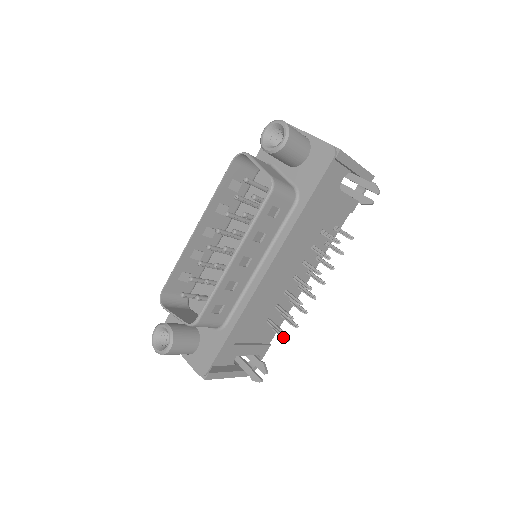
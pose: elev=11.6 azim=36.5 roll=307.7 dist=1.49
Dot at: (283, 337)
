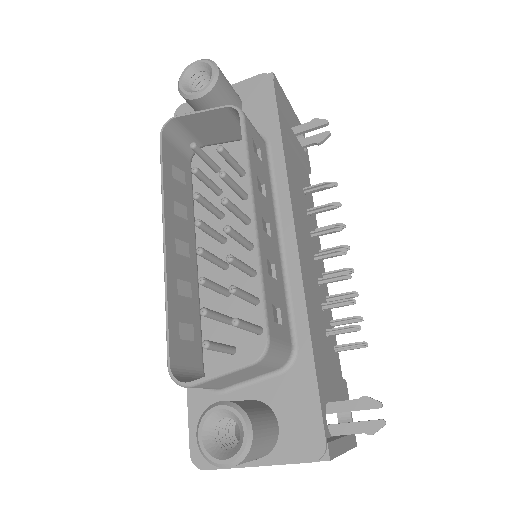
Dot at: (356, 347)
